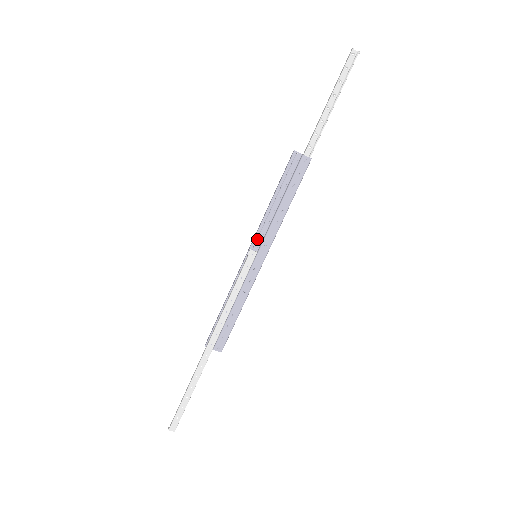
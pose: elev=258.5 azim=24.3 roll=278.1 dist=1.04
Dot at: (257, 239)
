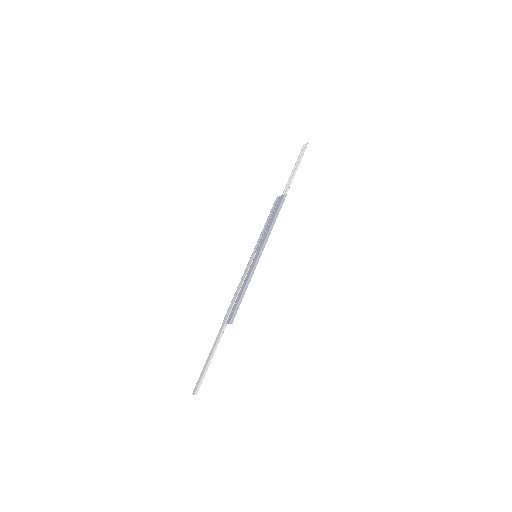
Dot at: (257, 247)
